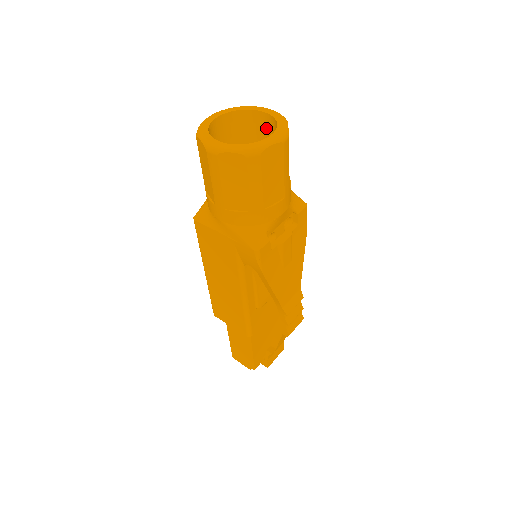
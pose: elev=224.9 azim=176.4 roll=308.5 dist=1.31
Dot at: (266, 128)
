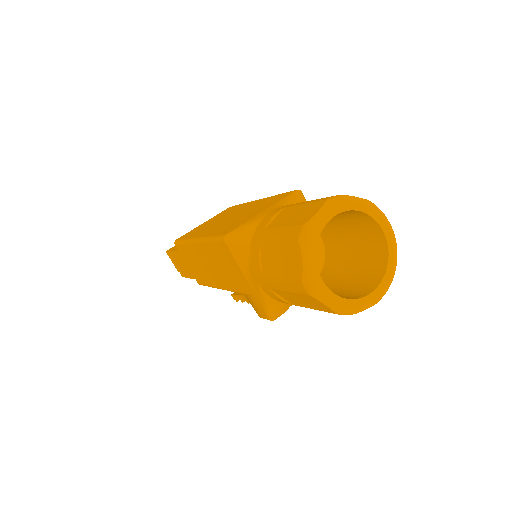
Dot at: (370, 236)
